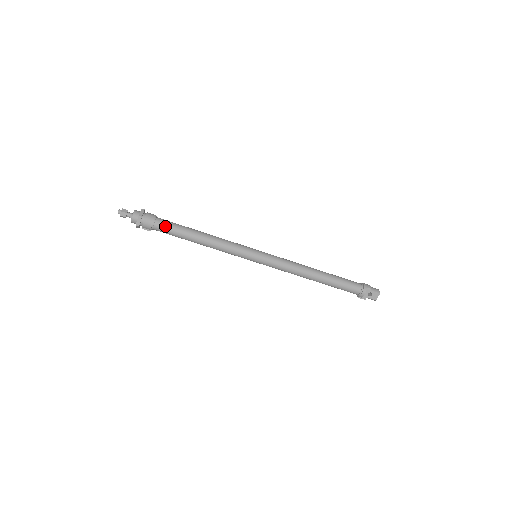
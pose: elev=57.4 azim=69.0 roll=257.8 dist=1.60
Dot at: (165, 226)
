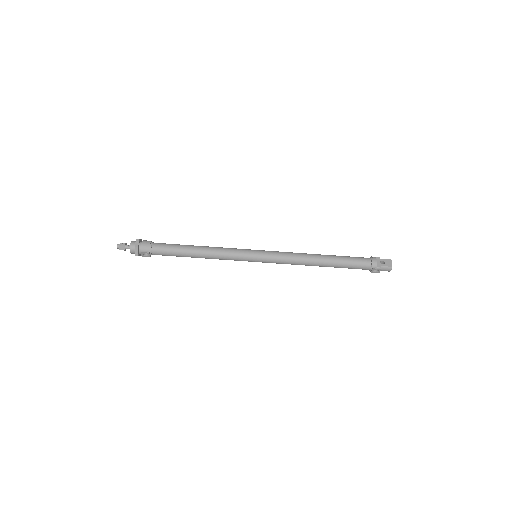
Dot at: (162, 244)
